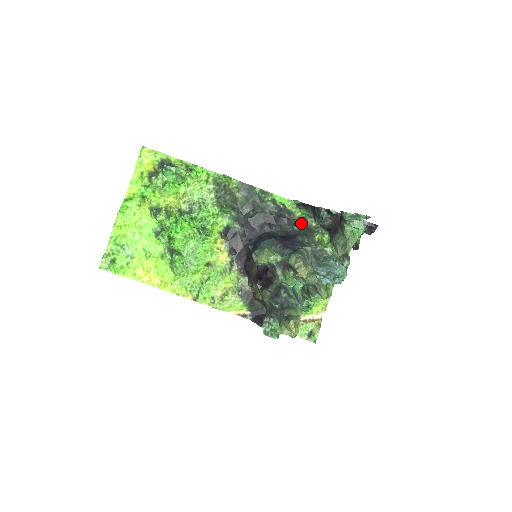
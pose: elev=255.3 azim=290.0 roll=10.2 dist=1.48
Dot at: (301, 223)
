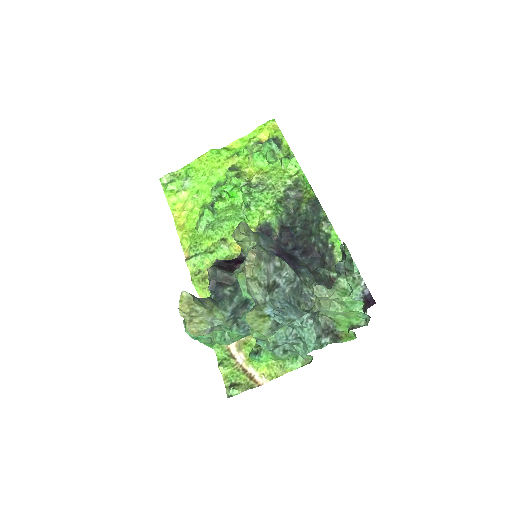
Dot at: (331, 274)
